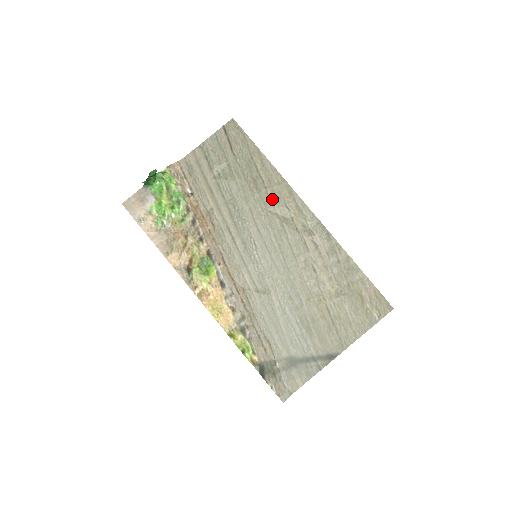
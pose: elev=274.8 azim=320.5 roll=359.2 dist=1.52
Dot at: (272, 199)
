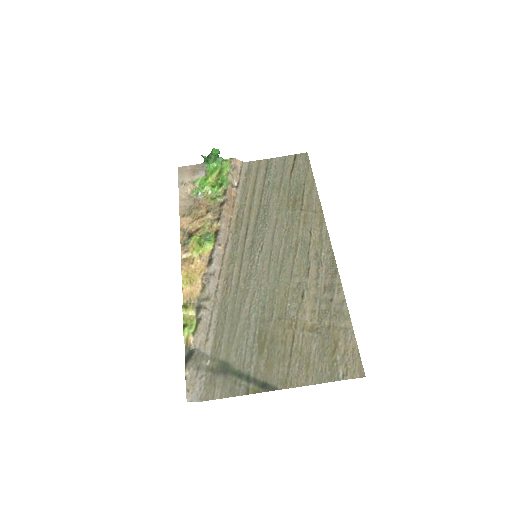
Dot at: (301, 220)
